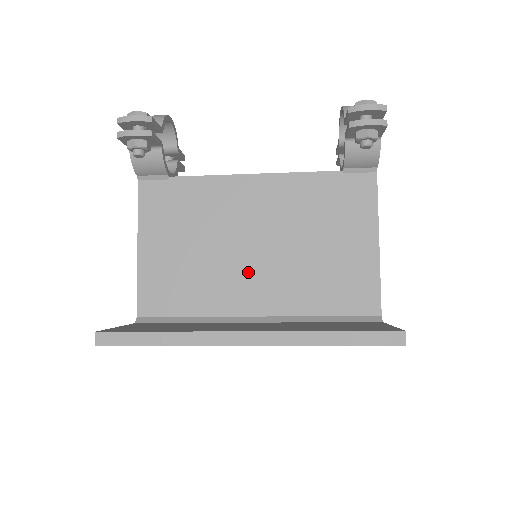
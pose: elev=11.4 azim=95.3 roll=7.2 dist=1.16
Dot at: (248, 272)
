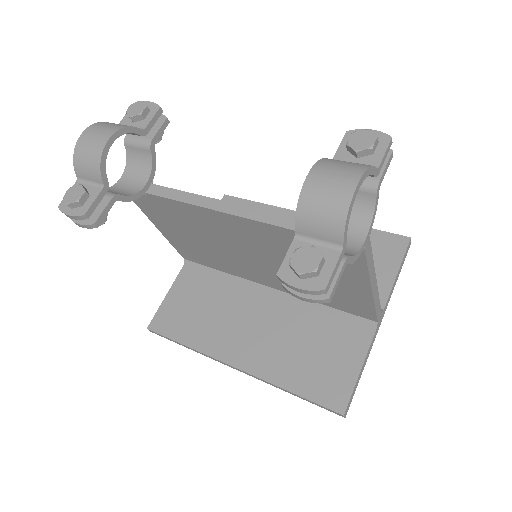
Dot at: (252, 266)
